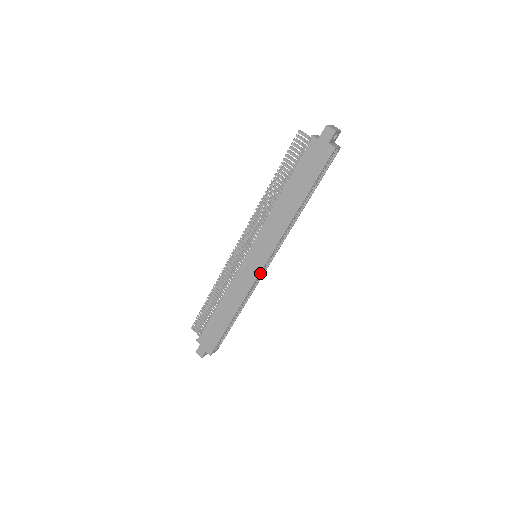
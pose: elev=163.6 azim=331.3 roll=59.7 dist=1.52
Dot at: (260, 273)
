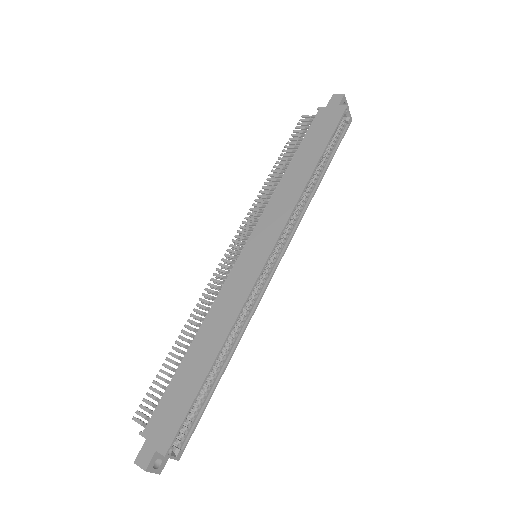
Dot at: (262, 282)
